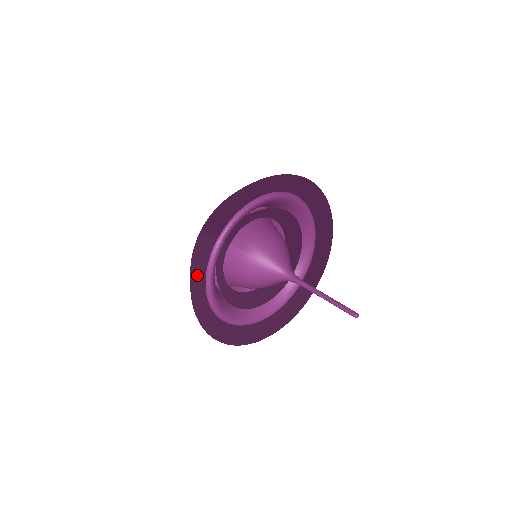
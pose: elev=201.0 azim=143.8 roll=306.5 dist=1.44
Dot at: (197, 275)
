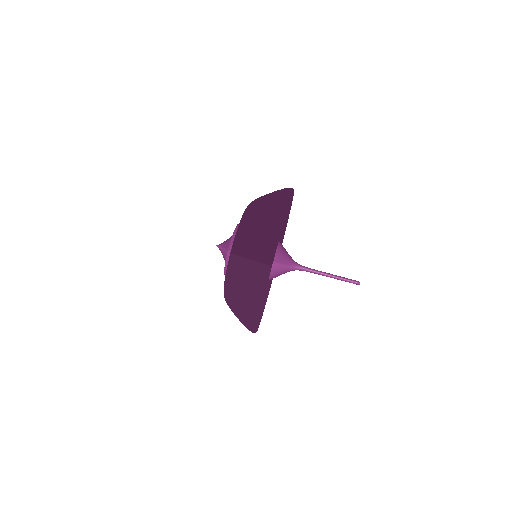
Dot at: (263, 297)
